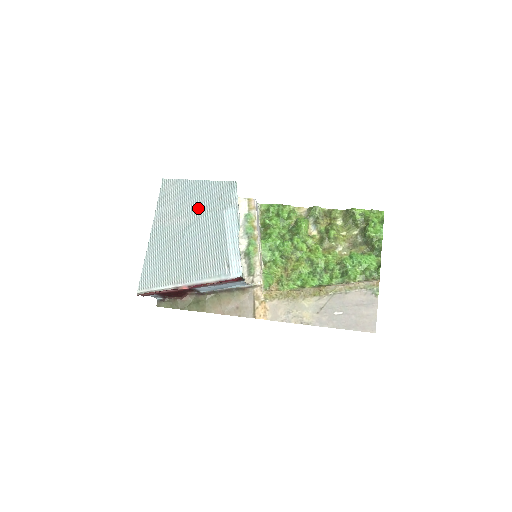
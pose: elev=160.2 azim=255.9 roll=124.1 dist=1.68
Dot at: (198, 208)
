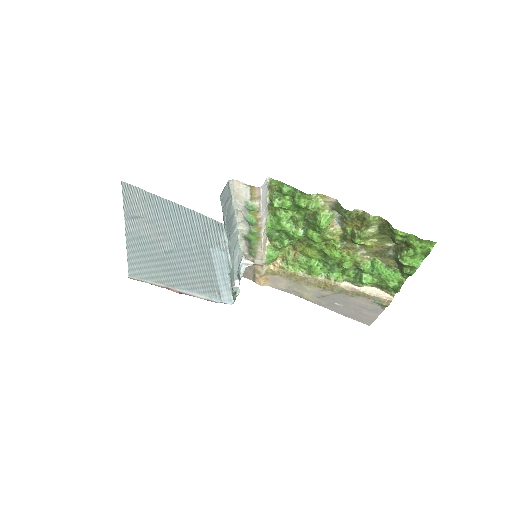
Dot at: (178, 233)
